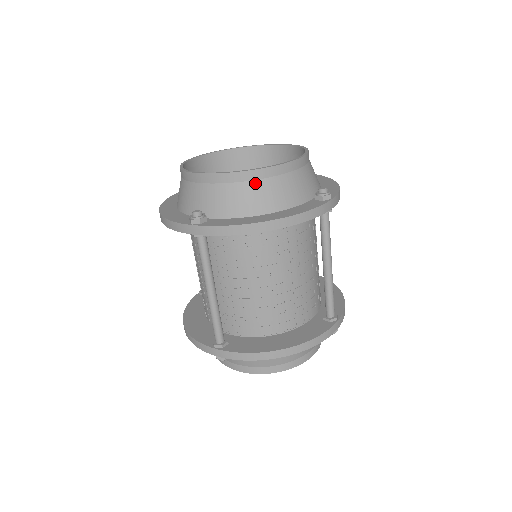
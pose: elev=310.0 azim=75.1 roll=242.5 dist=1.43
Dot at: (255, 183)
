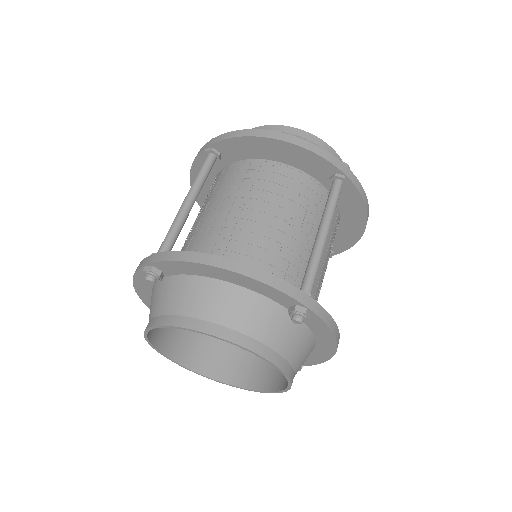
Dot at: occluded
